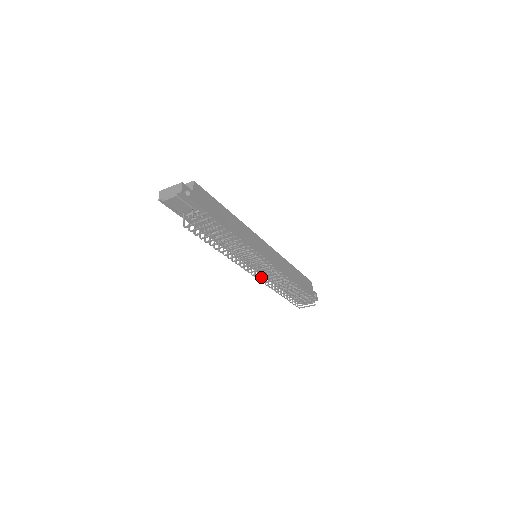
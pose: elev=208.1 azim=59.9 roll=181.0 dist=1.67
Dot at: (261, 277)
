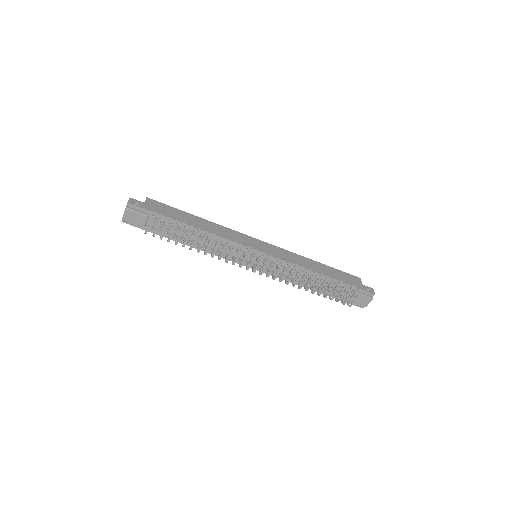
Dot at: (272, 276)
